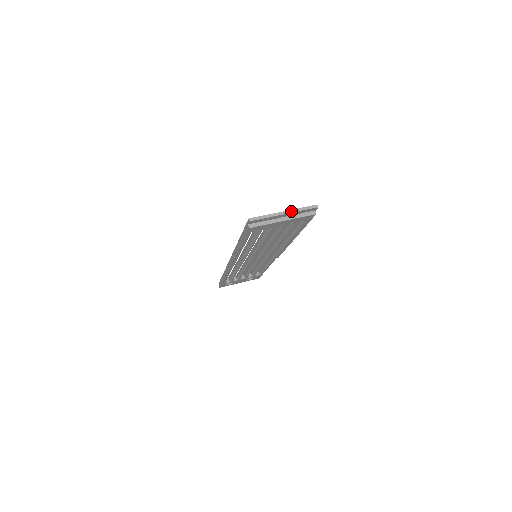
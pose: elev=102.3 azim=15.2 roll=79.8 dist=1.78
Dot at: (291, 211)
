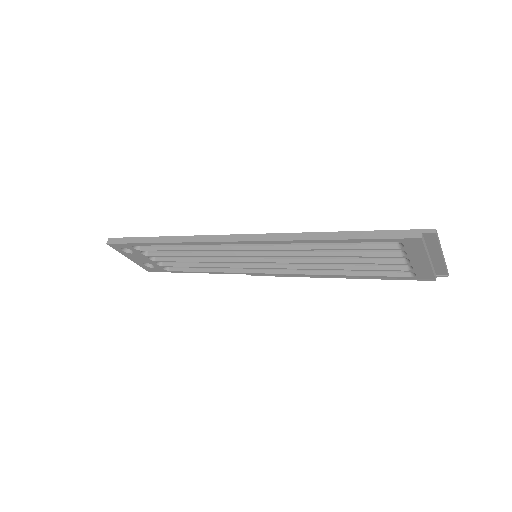
Dot at: (444, 259)
